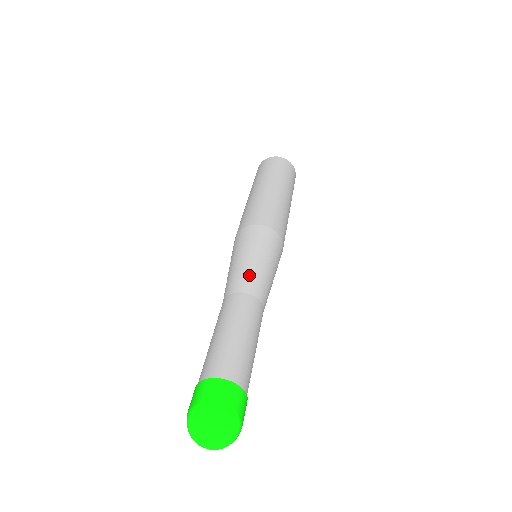
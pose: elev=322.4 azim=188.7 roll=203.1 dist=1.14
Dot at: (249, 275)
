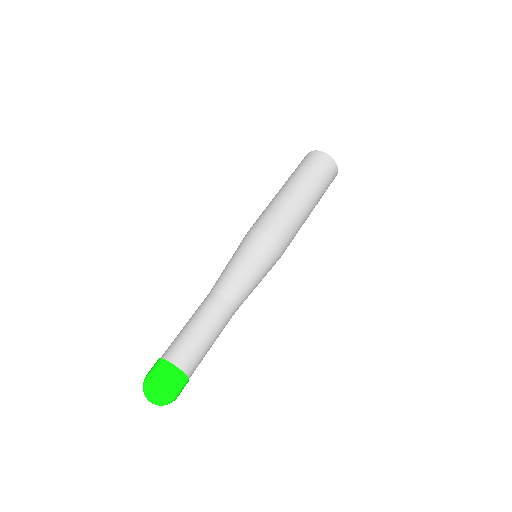
Dot at: (240, 286)
